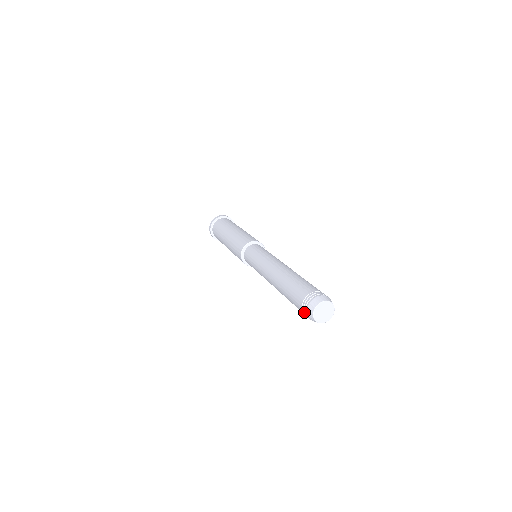
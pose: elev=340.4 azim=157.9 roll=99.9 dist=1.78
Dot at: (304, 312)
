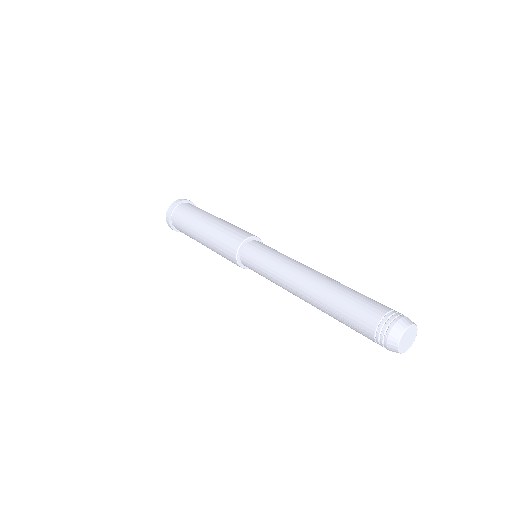
Dot at: (381, 328)
